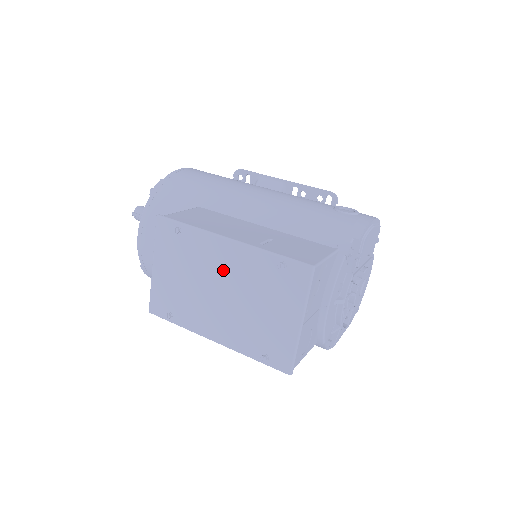
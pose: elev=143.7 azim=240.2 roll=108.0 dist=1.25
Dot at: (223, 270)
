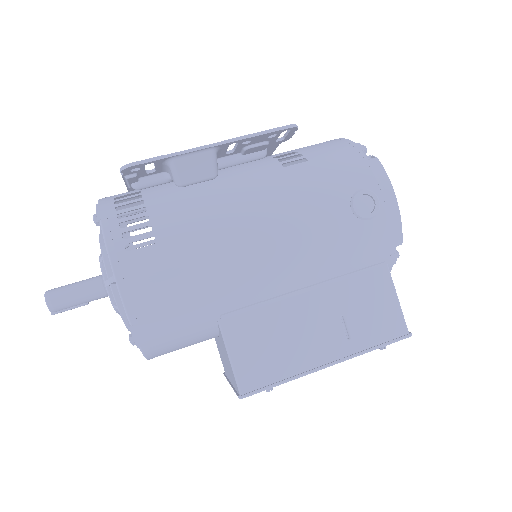
Dot at: occluded
